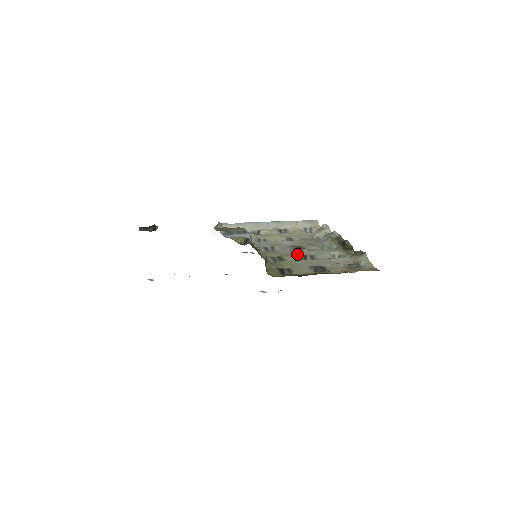
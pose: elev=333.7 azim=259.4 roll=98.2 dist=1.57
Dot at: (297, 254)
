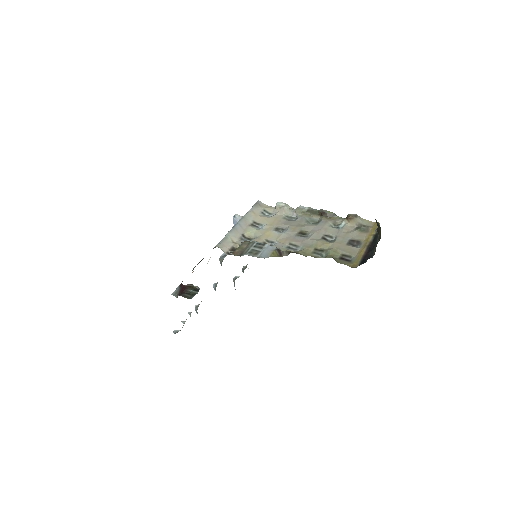
Dot at: (319, 240)
